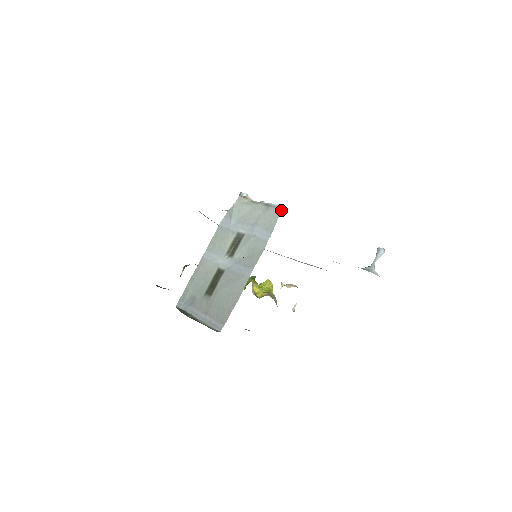
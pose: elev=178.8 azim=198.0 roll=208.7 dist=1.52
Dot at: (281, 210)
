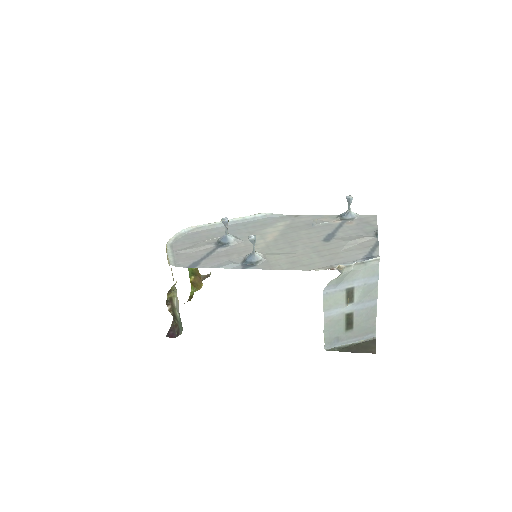
Dot at: (379, 261)
